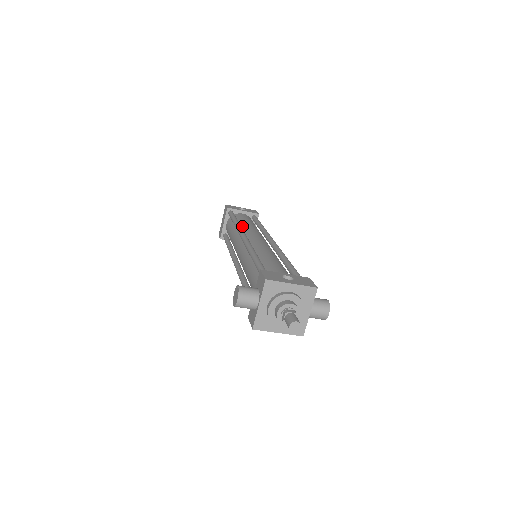
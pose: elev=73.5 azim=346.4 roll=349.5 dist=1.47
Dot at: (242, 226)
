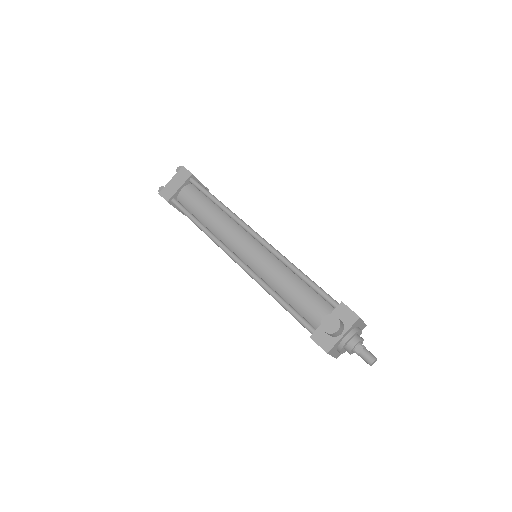
Dot at: occluded
